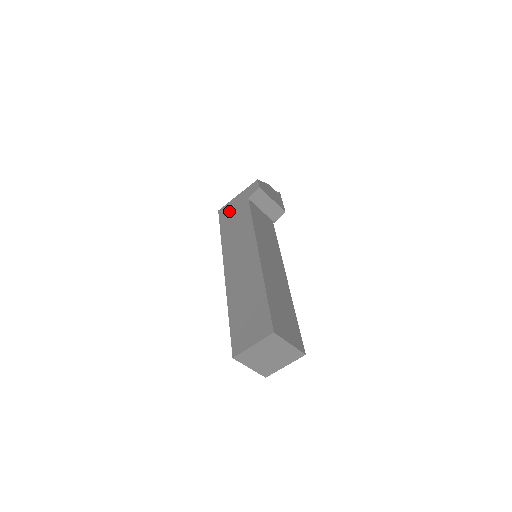
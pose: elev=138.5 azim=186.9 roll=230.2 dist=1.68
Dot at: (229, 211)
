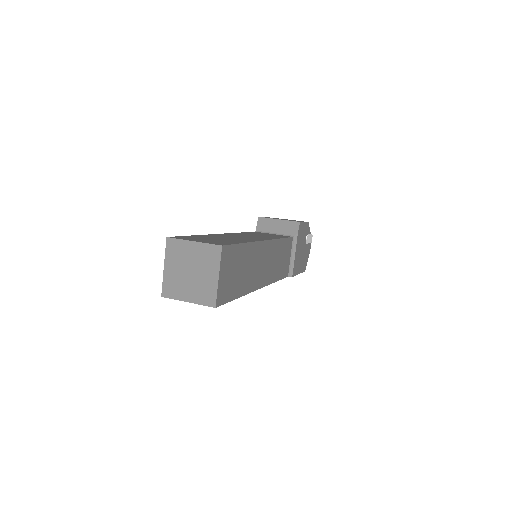
Dot at: occluded
